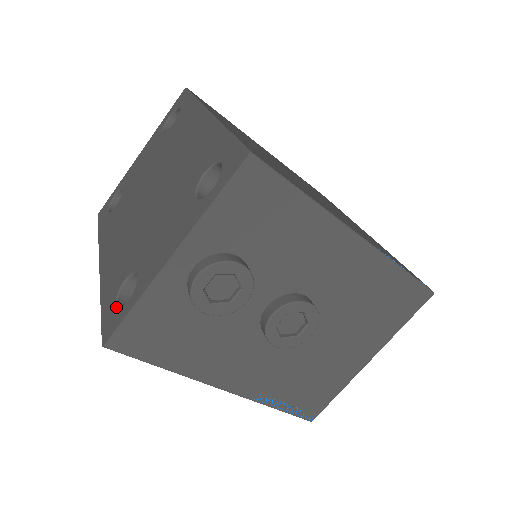
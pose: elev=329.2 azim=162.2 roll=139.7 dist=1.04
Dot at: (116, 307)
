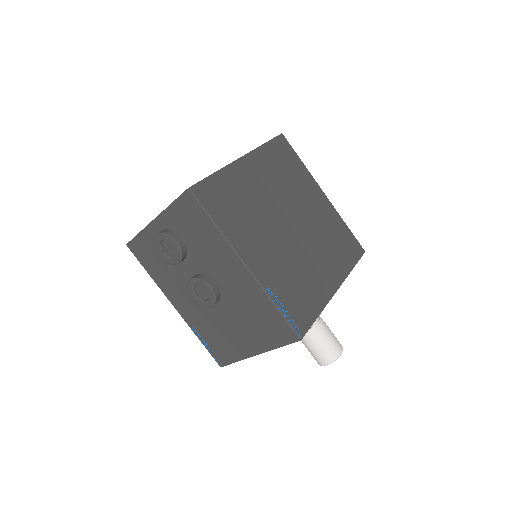
Dot at: occluded
